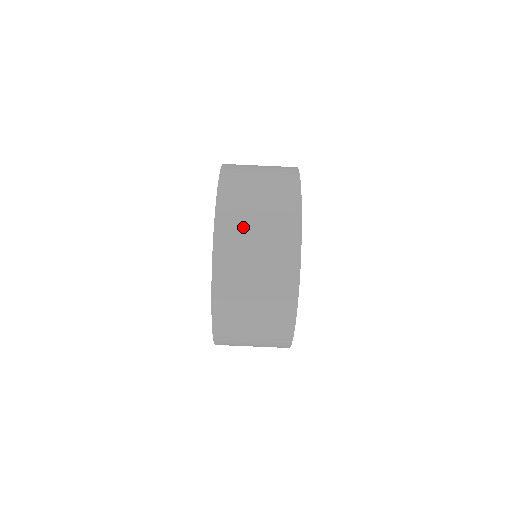
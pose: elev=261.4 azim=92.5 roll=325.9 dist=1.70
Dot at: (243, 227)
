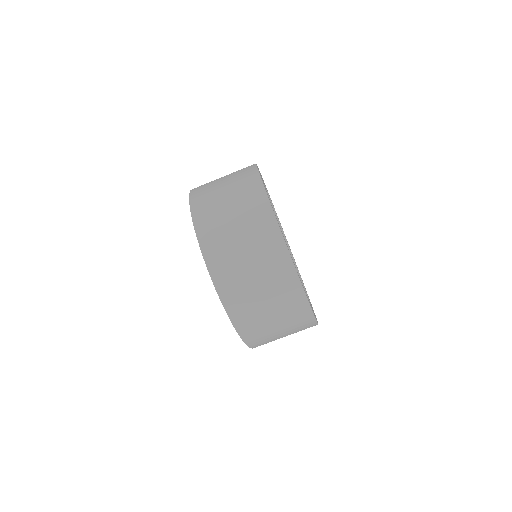
Dot at: (214, 201)
